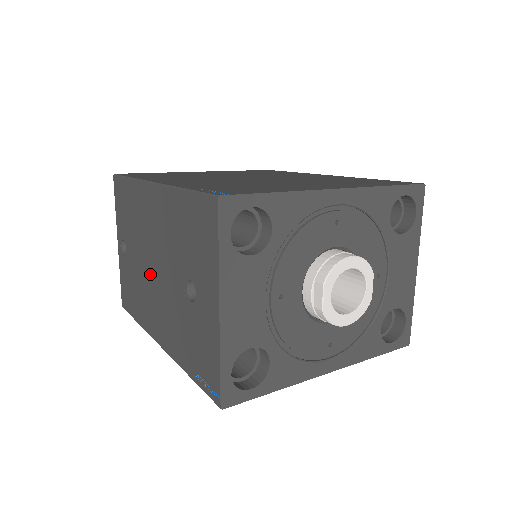
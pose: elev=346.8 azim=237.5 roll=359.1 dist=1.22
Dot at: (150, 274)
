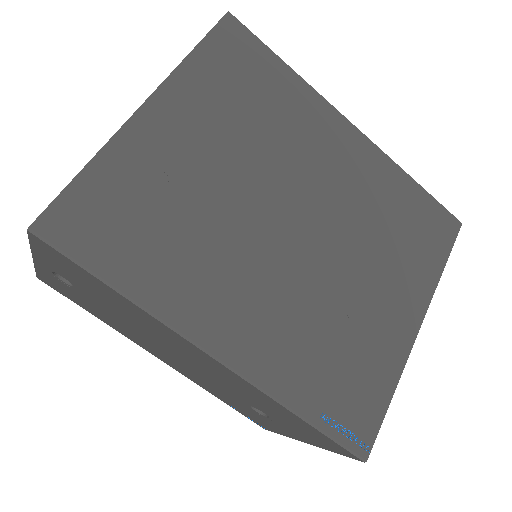
Dot at: (159, 347)
